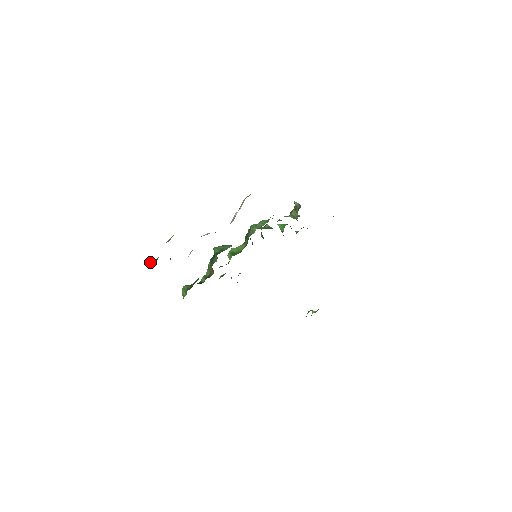
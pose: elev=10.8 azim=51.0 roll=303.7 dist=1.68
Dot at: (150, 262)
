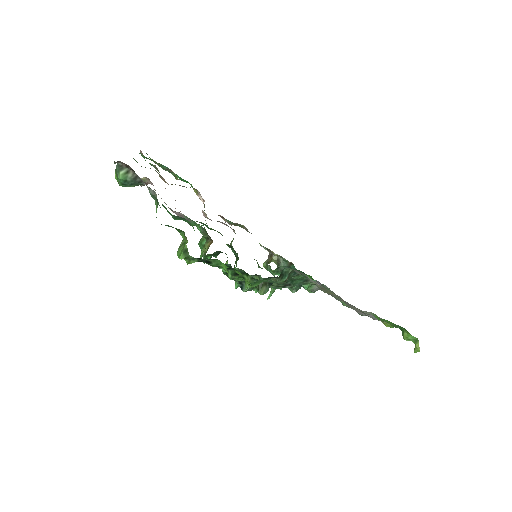
Dot at: occluded
